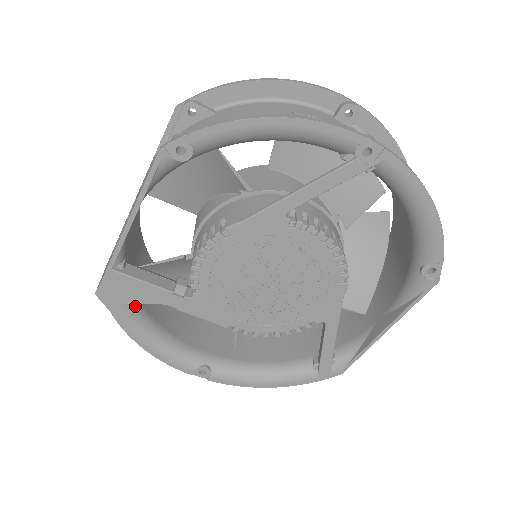
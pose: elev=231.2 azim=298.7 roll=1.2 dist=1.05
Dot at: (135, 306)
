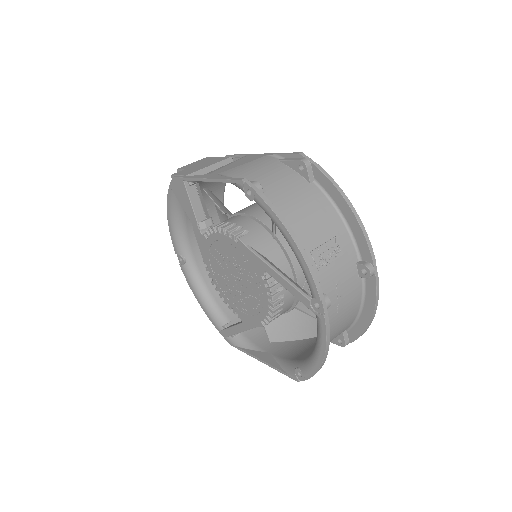
Dot at: occluded
